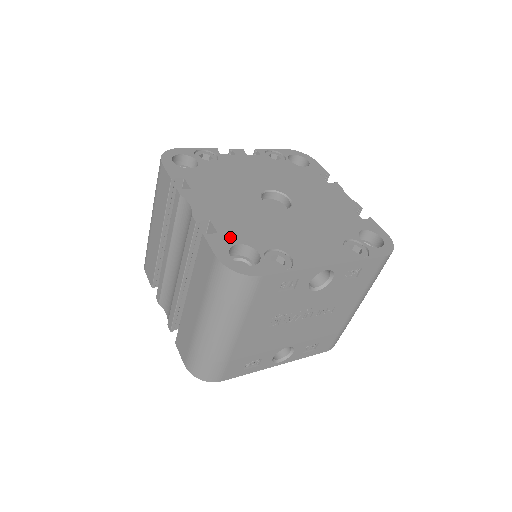
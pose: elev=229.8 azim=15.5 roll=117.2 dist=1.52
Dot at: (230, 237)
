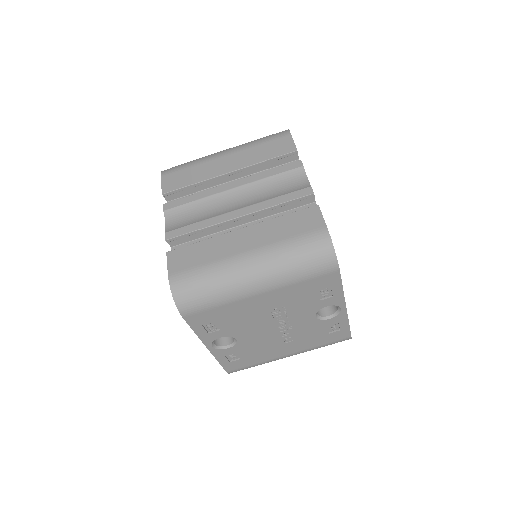
Dot at: occluded
